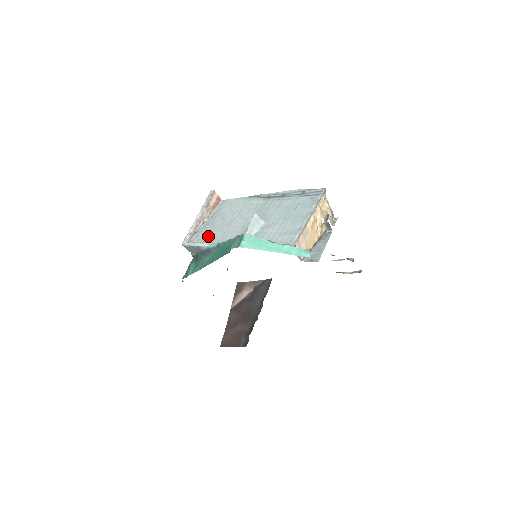
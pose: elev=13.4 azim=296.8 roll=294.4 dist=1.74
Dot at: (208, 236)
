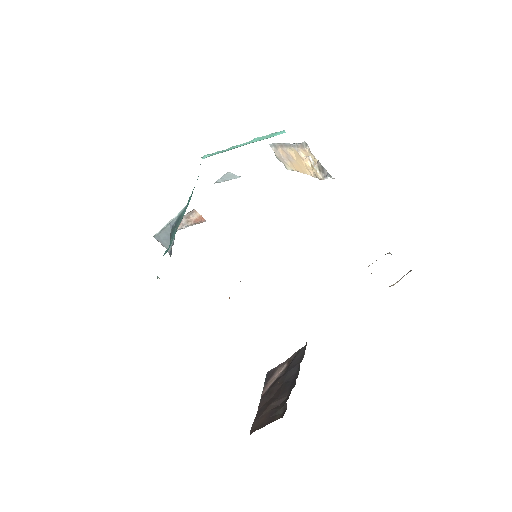
Dot at: occluded
